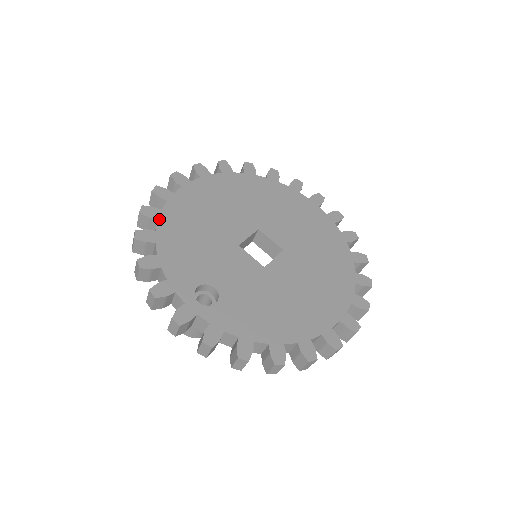
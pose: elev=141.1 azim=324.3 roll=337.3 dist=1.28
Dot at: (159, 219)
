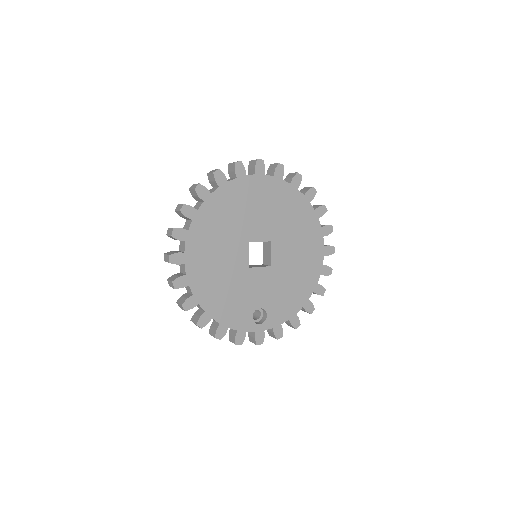
Dot at: (198, 303)
